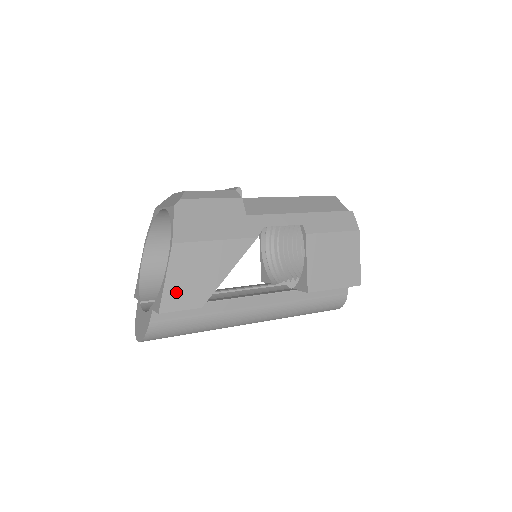
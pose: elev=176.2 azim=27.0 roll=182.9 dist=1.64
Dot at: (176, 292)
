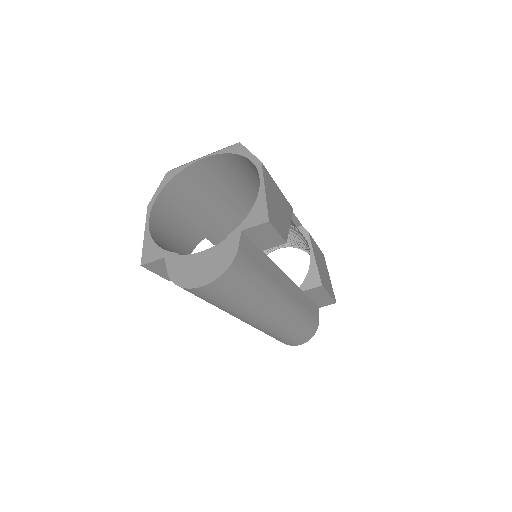
Dot at: (272, 211)
